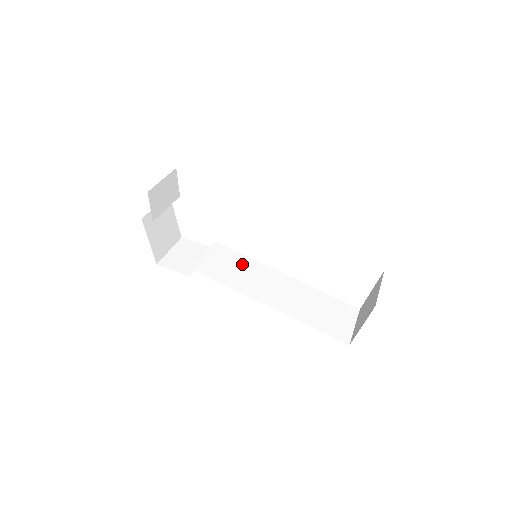
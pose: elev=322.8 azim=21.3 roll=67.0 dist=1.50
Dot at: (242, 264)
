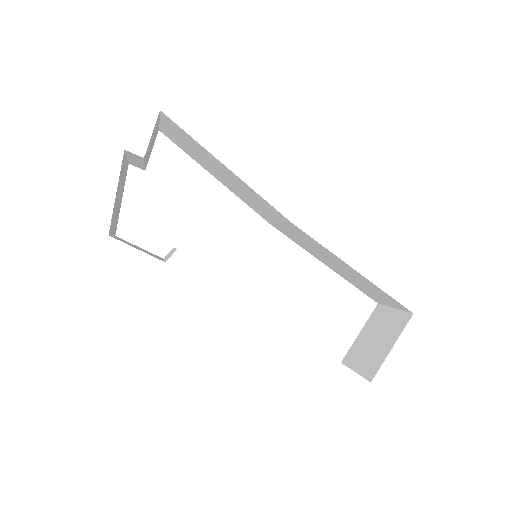
Dot at: occluded
